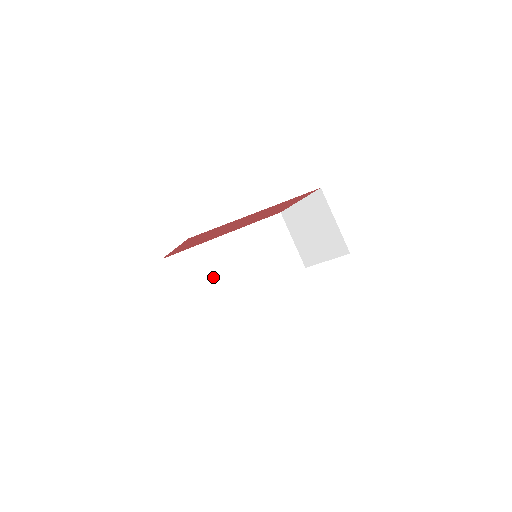
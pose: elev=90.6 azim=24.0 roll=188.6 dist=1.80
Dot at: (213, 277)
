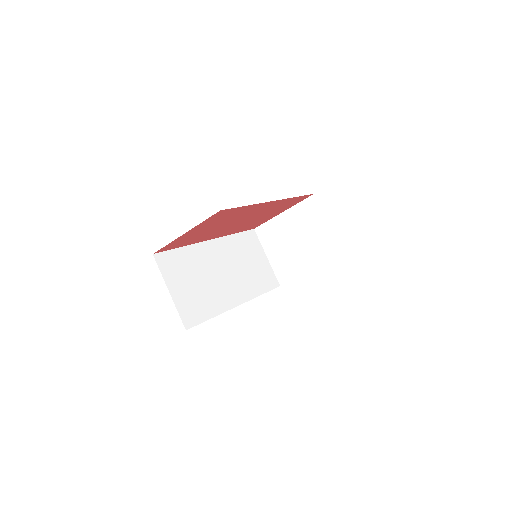
Dot at: (203, 282)
